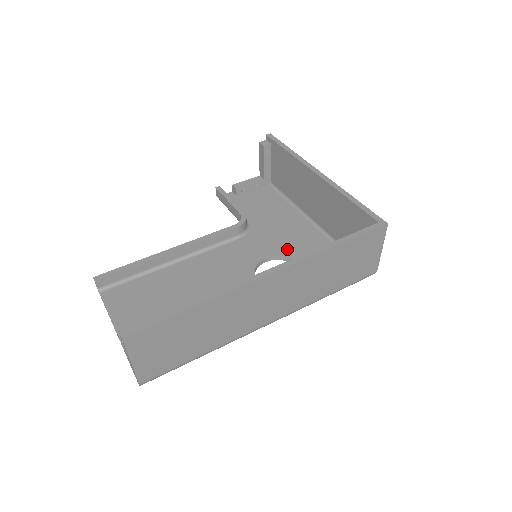
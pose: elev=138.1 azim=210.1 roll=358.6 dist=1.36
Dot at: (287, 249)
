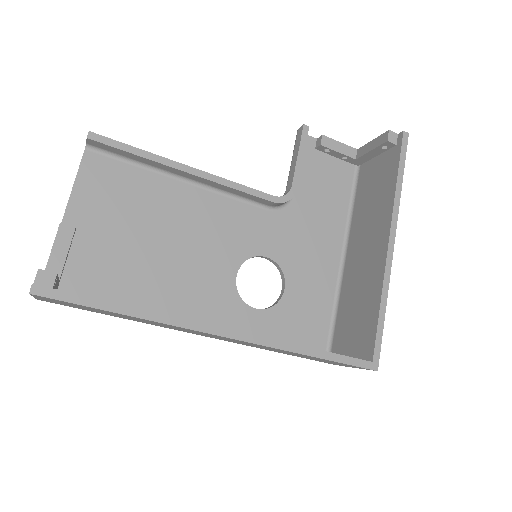
Dot at: (293, 265)
